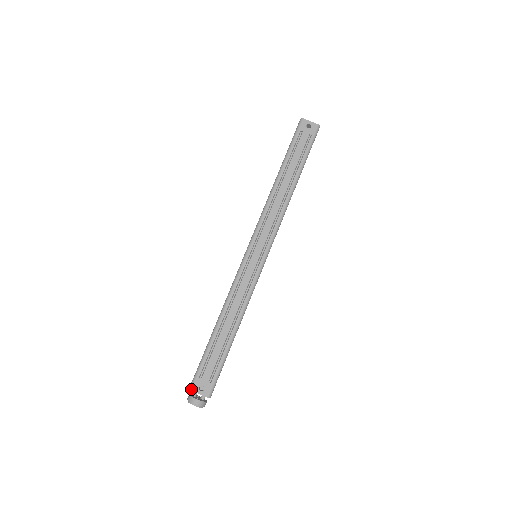
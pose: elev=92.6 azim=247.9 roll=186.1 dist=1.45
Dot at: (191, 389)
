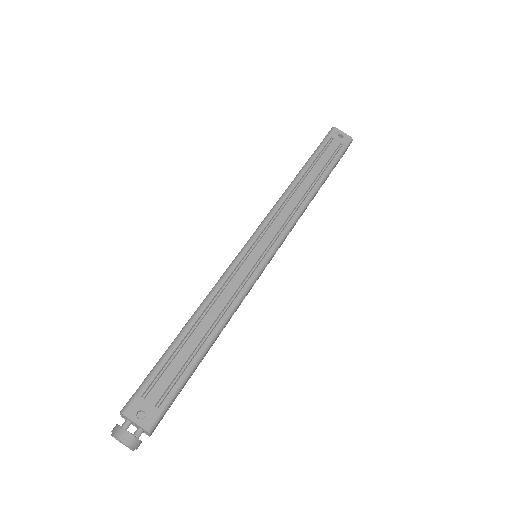
Dot at: (124, 412)
